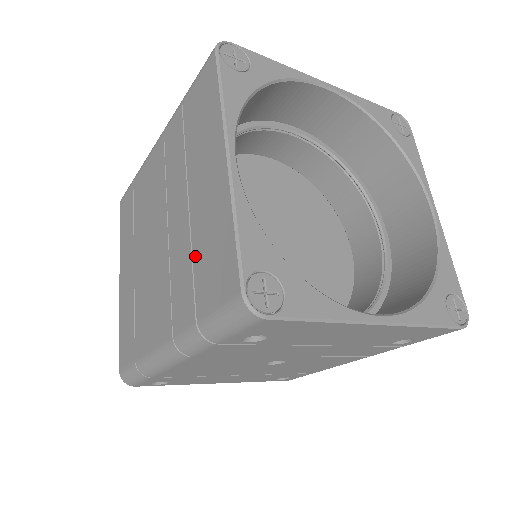
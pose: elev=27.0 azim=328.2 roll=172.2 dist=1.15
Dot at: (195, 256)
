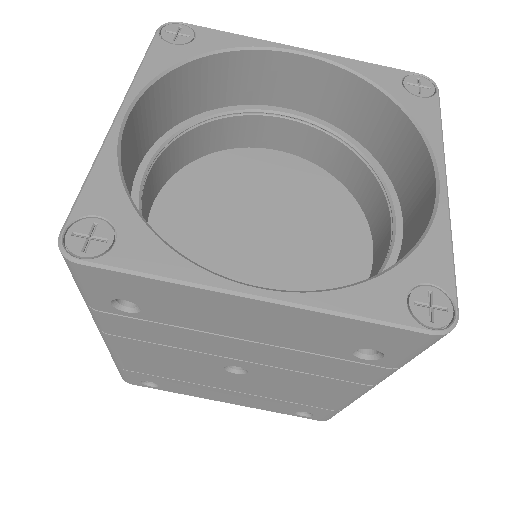
Dot at: occluded
